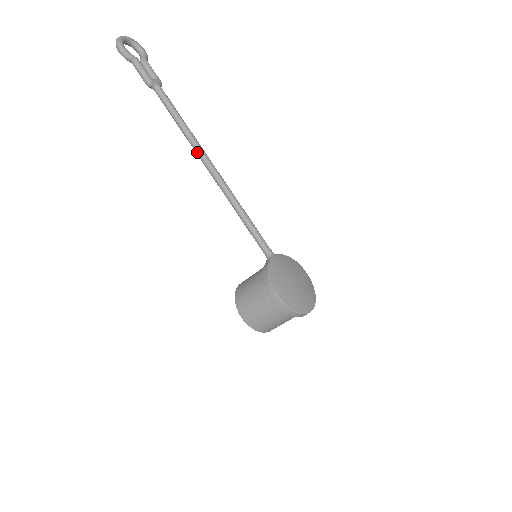
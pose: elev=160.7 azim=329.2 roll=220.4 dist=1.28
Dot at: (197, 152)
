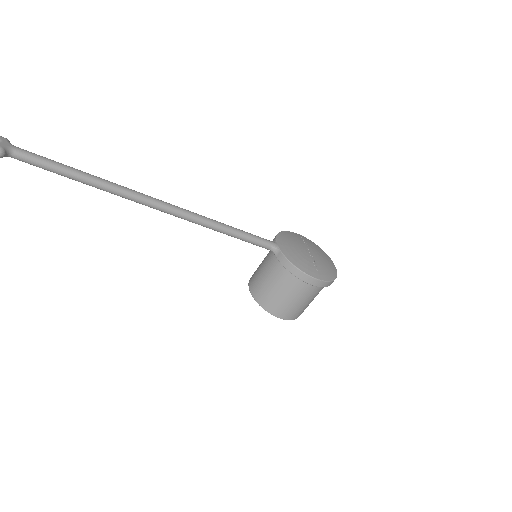
Dot at: (129, 198)
